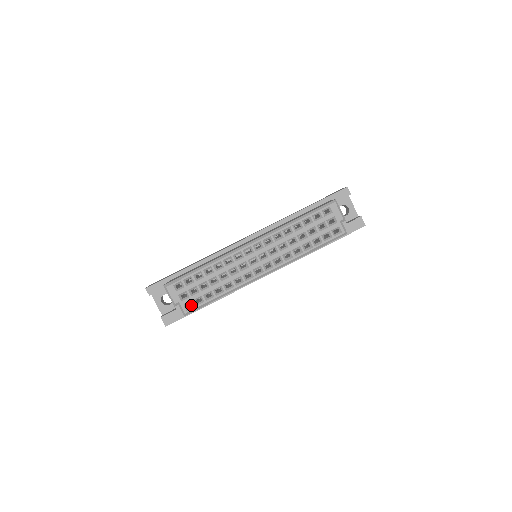
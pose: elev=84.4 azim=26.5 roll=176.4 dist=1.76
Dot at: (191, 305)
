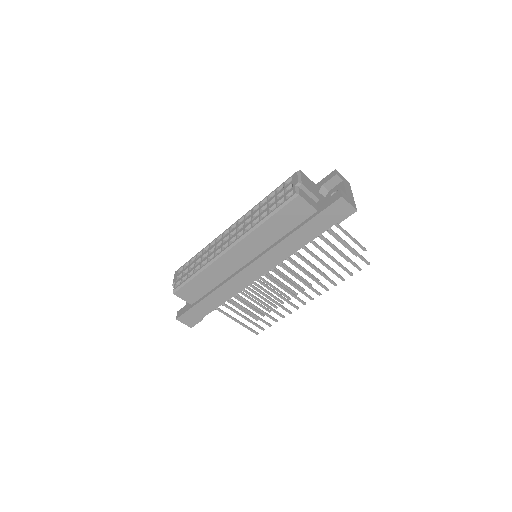
Dot at: occluded
